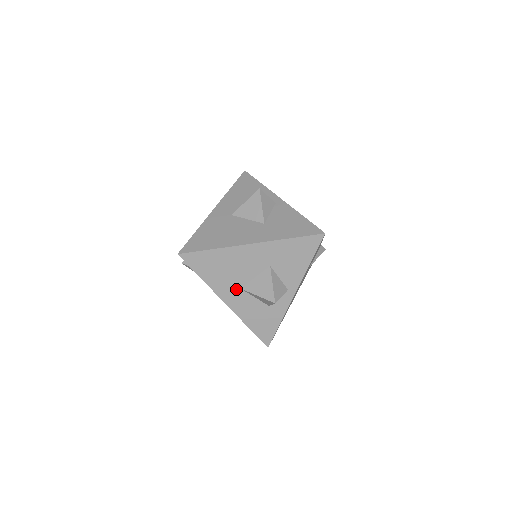
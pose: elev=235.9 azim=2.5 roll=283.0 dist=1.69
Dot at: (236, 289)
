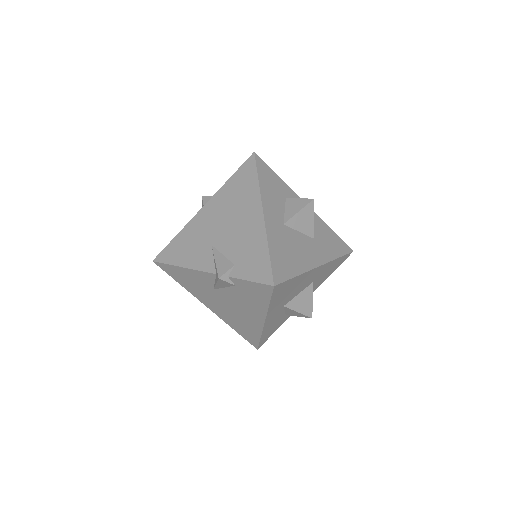
Dot at: (281, 307)
